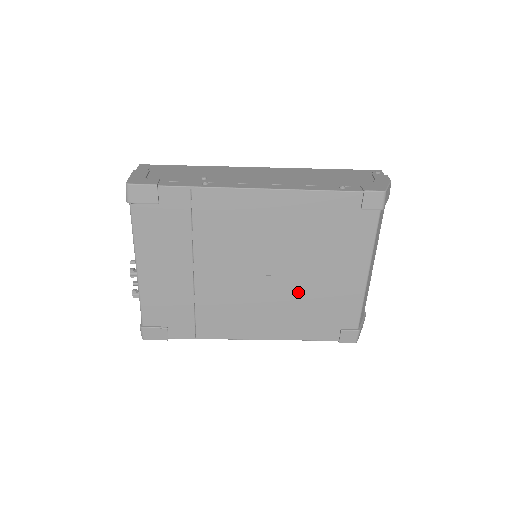
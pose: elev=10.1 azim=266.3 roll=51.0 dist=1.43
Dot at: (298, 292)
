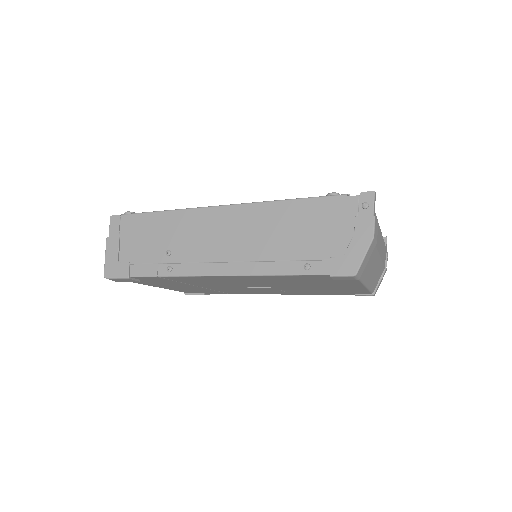
Dot at: (301, 289)
